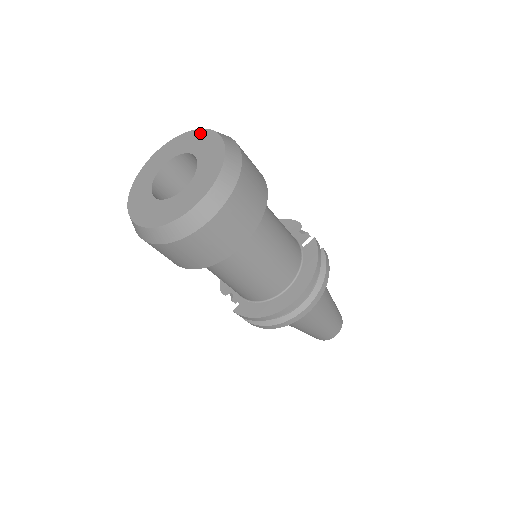
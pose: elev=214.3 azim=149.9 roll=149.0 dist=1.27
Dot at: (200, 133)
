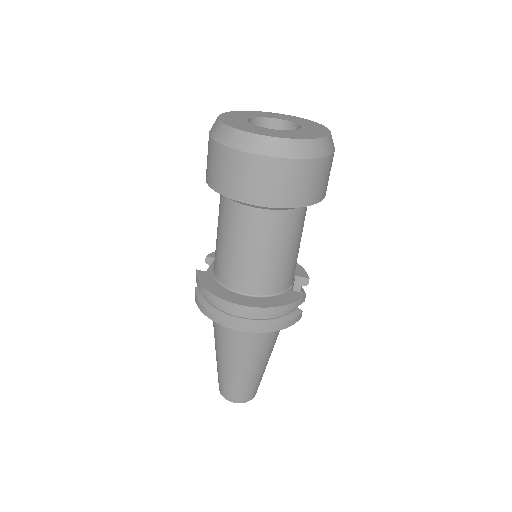
Dot at: (321, 126)
